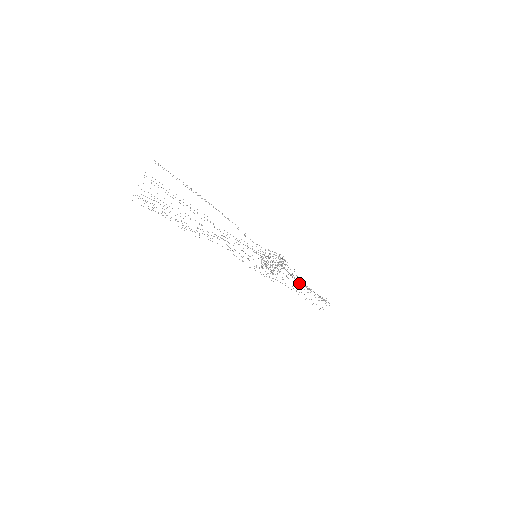
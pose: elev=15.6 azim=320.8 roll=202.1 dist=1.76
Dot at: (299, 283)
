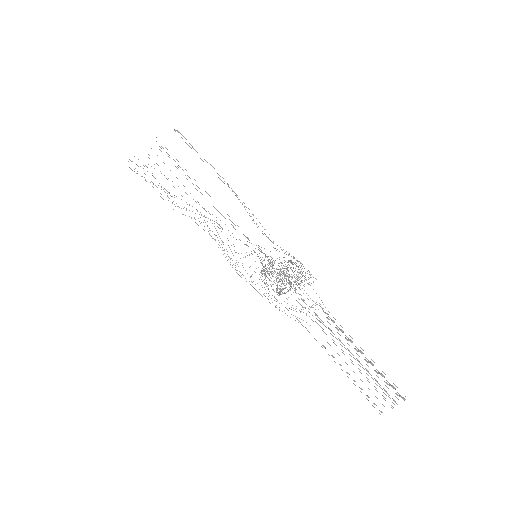
Dot at: occluded
